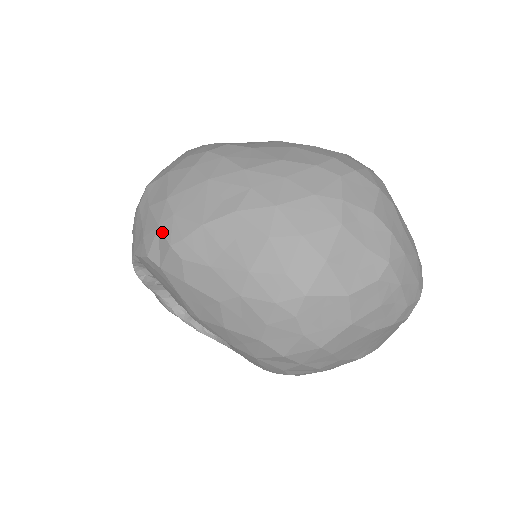
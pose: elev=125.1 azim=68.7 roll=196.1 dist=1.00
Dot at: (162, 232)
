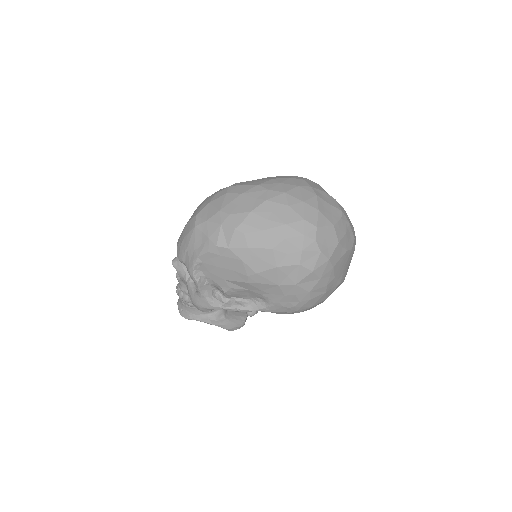
Dot at: (225, 226)
